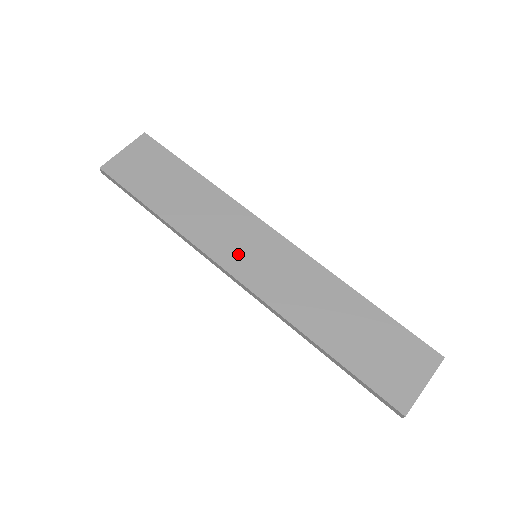
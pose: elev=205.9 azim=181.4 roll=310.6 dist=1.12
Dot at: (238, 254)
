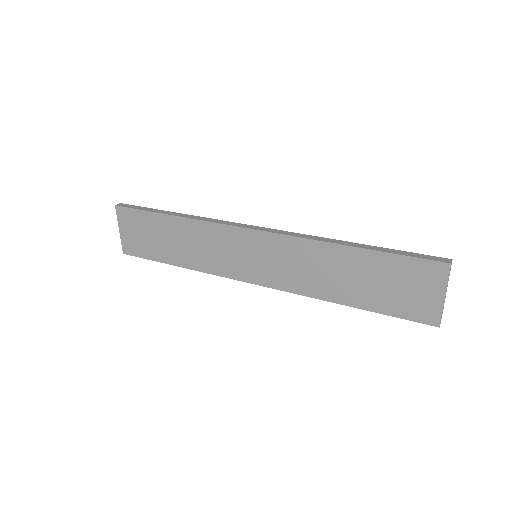
Dot at: (244, 265)
